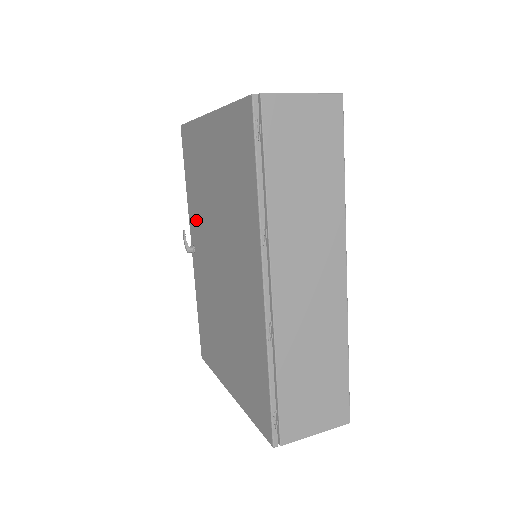
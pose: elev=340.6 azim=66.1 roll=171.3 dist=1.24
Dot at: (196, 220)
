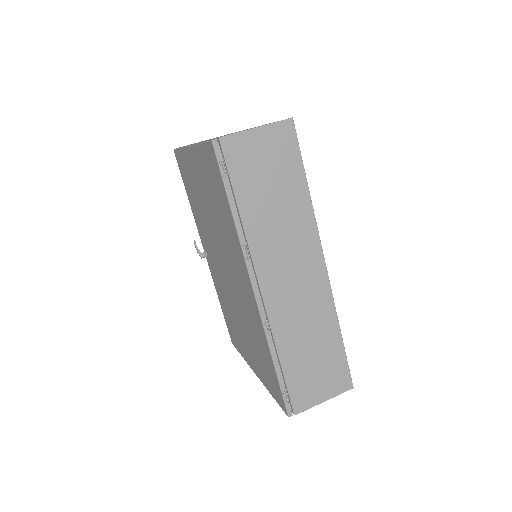
Dot at: (202, 231)
